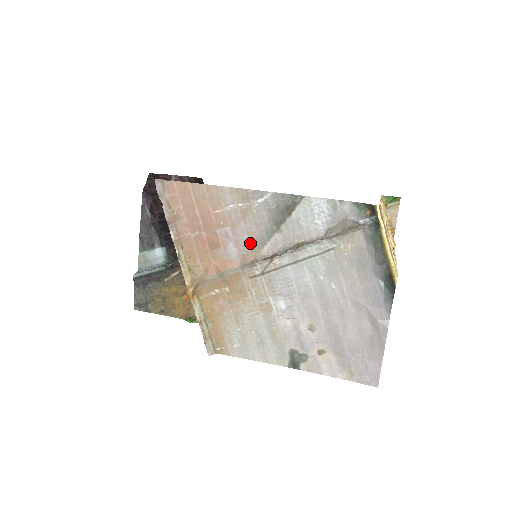
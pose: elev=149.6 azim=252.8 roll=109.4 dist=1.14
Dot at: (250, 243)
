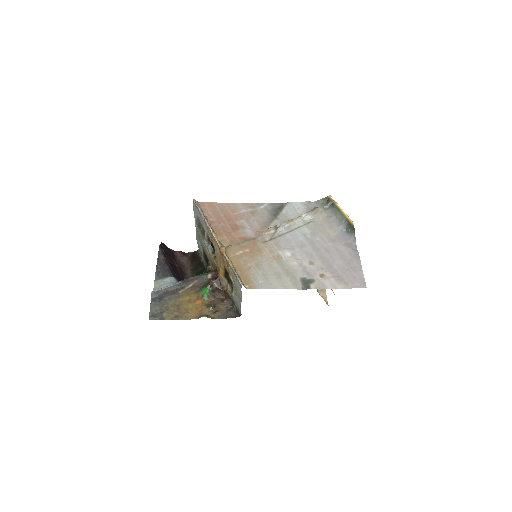
Dot at: (259, 226)
